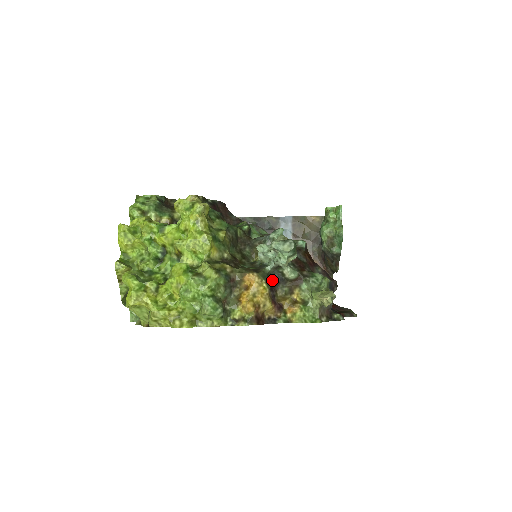
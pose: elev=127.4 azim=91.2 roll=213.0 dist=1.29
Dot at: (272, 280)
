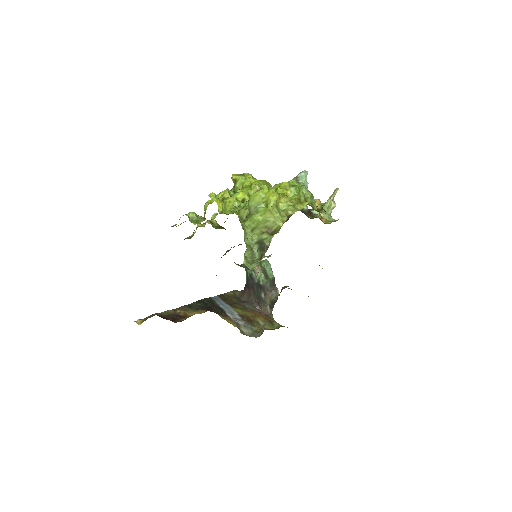
Dot at: occluded
